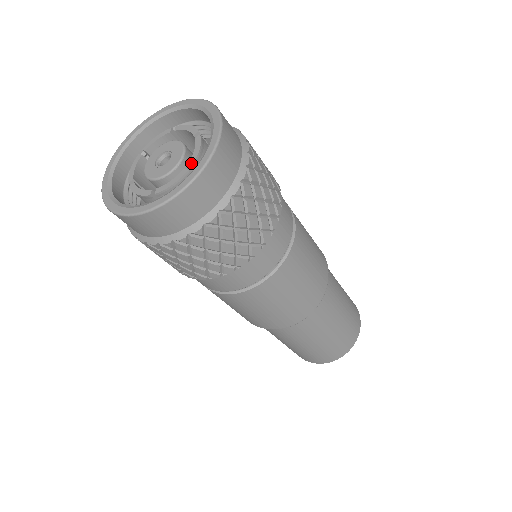
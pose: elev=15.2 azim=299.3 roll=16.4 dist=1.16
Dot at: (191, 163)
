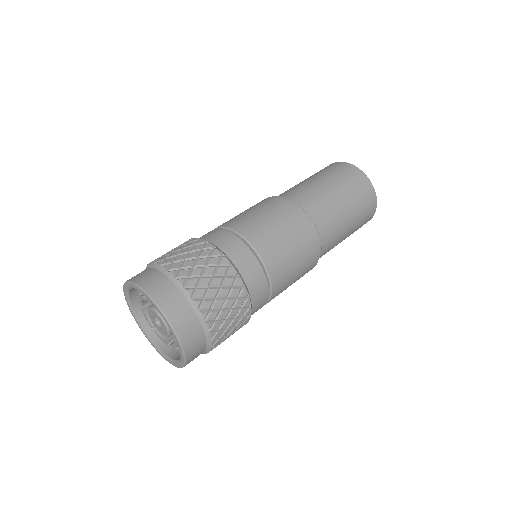
Dot at: occluded
